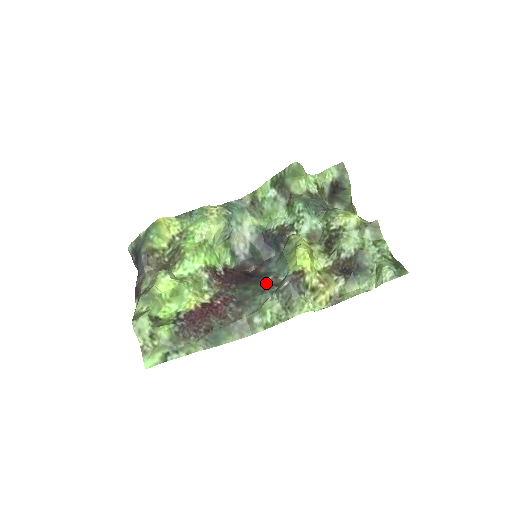
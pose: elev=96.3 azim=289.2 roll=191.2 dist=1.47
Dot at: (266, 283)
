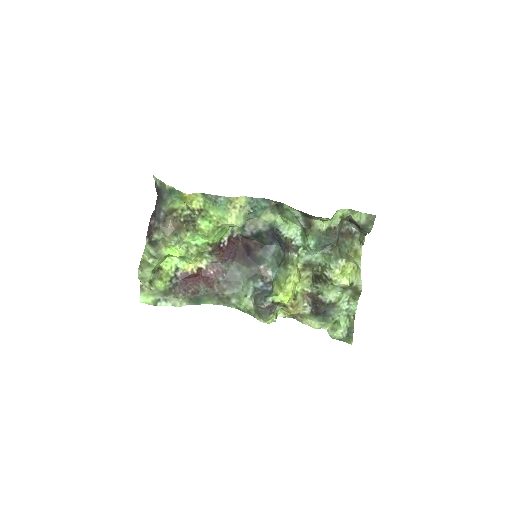
Dot at: (256, 270)
